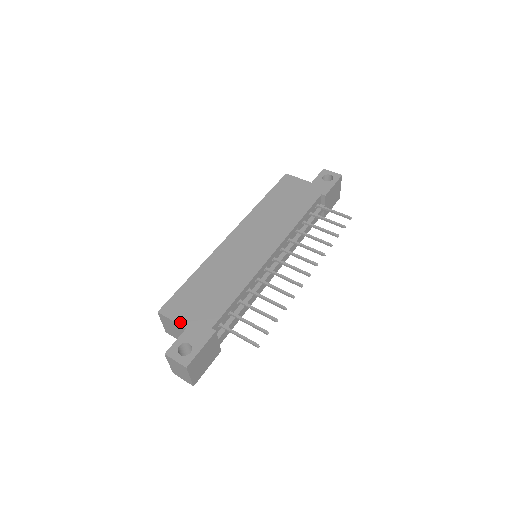
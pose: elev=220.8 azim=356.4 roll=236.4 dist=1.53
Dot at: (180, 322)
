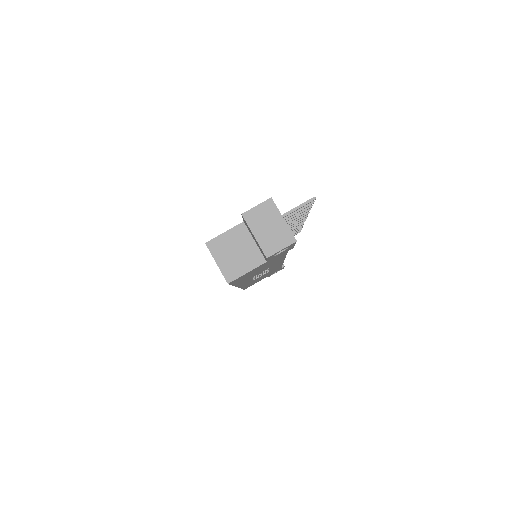
Dot at: (234, 227)
